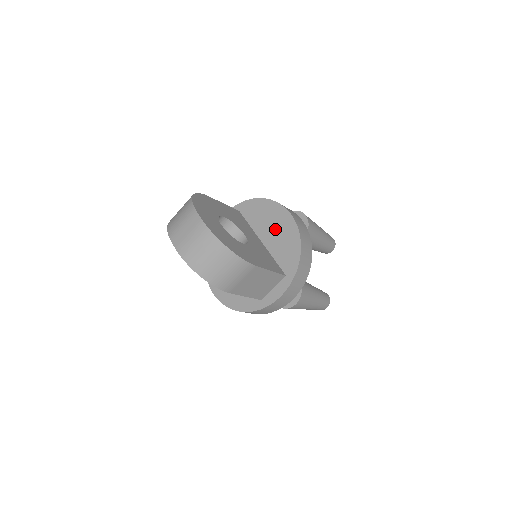
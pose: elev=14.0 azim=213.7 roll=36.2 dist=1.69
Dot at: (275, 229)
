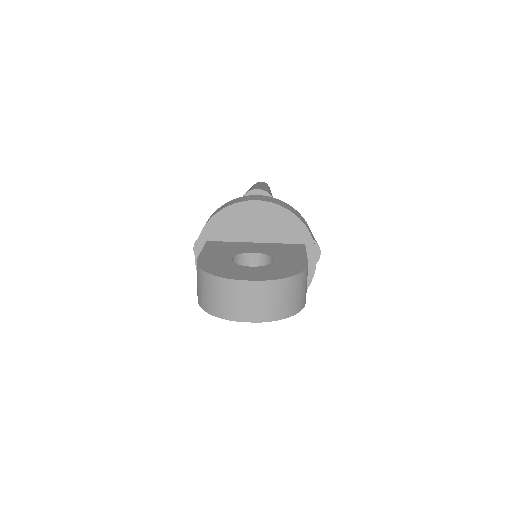
Dot at: (257, 223)
